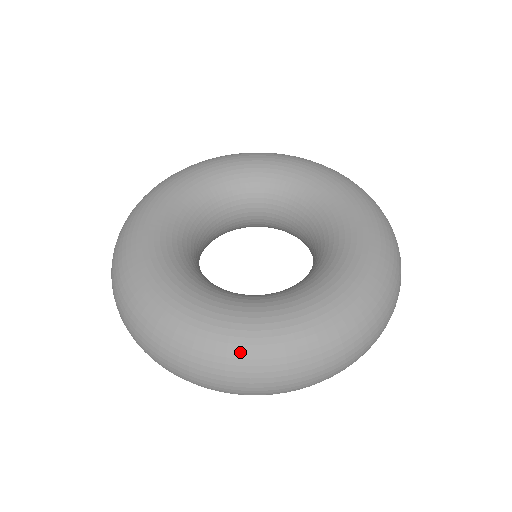
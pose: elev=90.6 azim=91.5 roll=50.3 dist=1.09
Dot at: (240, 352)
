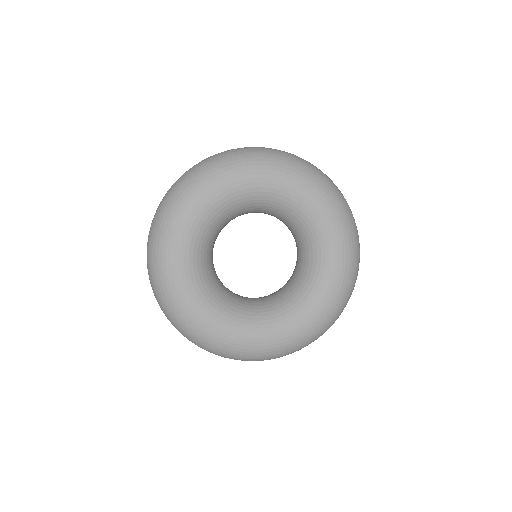
Dot at: (211, 345)
